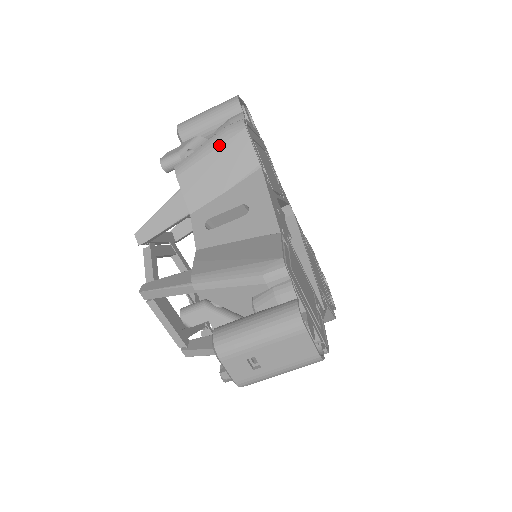
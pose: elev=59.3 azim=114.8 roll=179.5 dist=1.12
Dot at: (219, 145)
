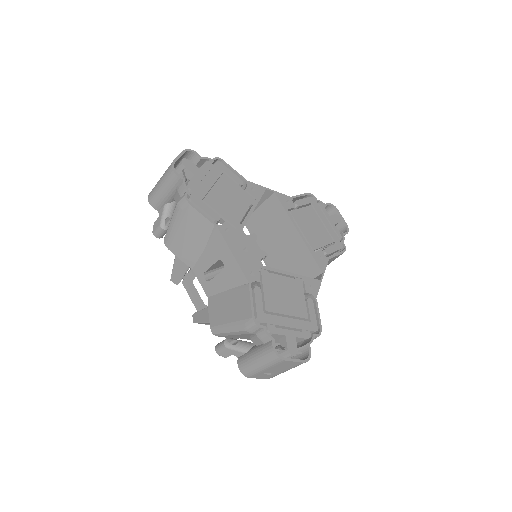
Dot at: (180, 221)
